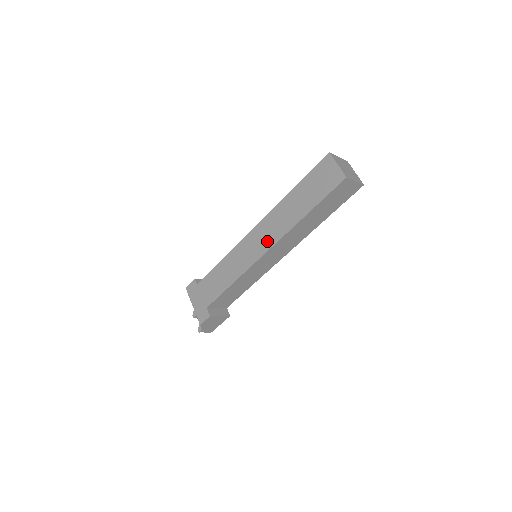
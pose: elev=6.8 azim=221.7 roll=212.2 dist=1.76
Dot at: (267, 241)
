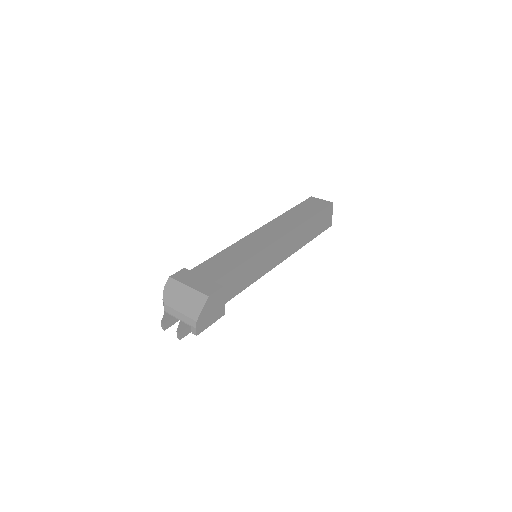
Dot at: (279, 232)
